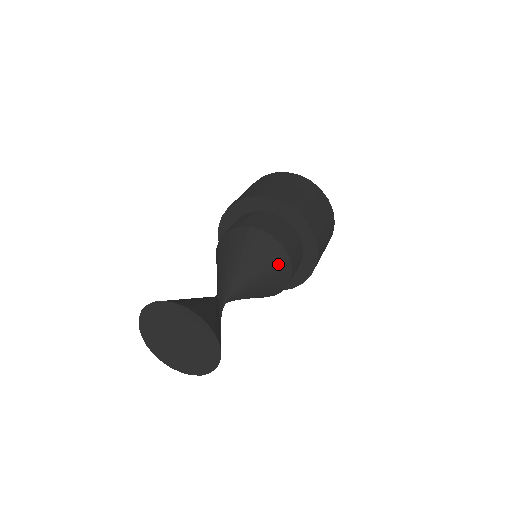
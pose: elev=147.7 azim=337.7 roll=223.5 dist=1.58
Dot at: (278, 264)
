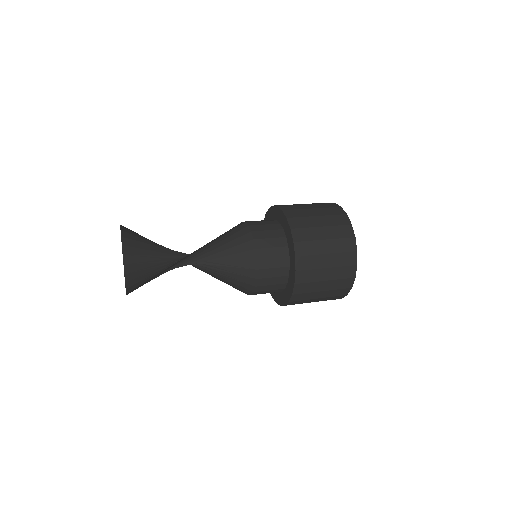
Dot at: (243, 280)
